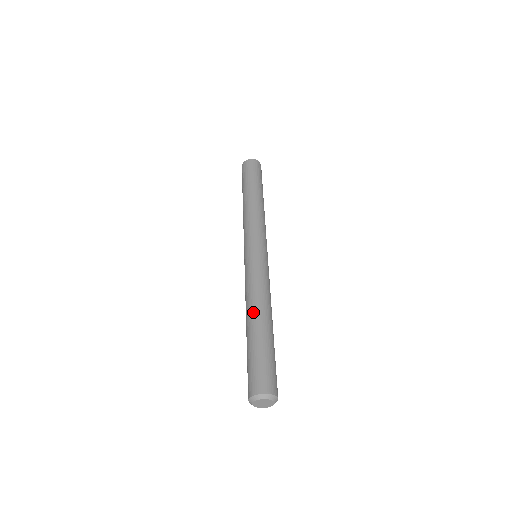
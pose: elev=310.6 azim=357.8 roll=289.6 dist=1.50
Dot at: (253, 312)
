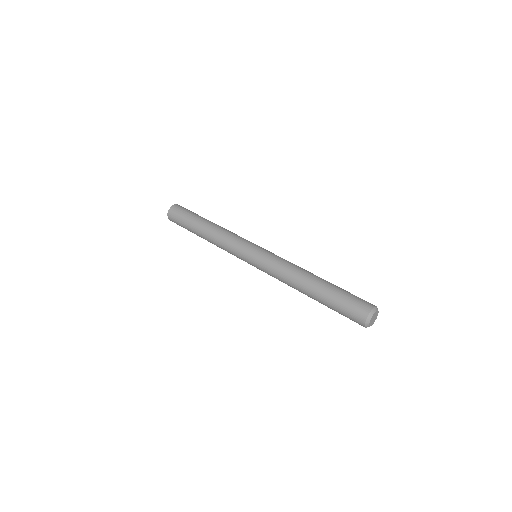
Dot at: (307, 277)
